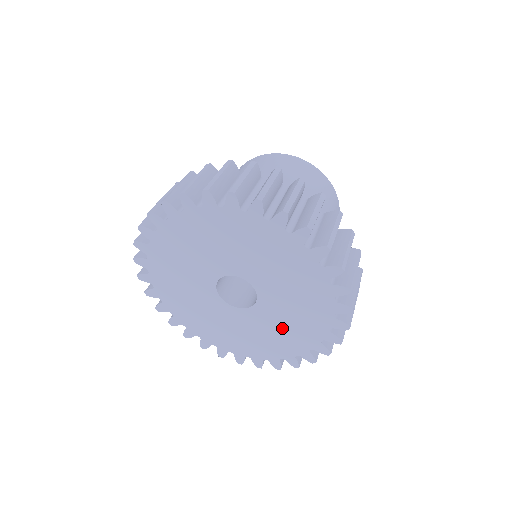
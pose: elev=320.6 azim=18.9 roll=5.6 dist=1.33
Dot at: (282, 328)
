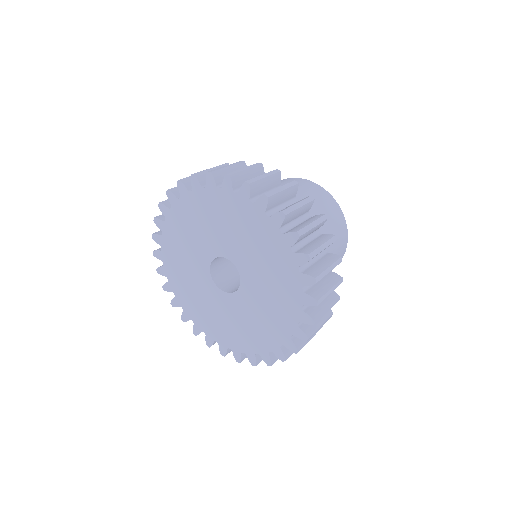
Dot at: (270, 284)
